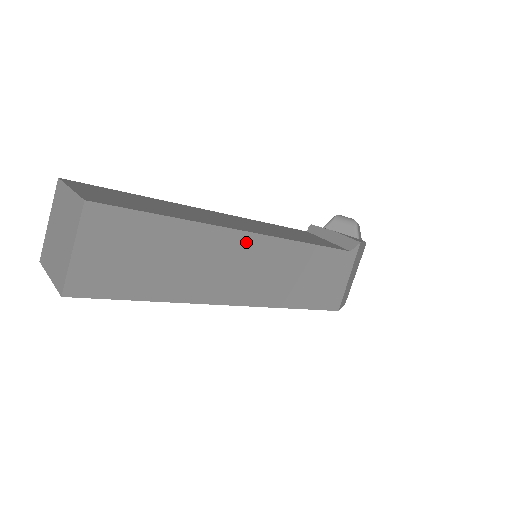
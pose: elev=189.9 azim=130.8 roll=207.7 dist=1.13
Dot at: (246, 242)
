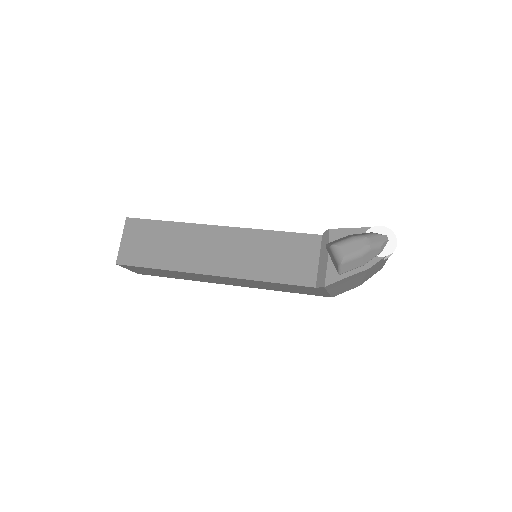
Dot at: (213, 276)
